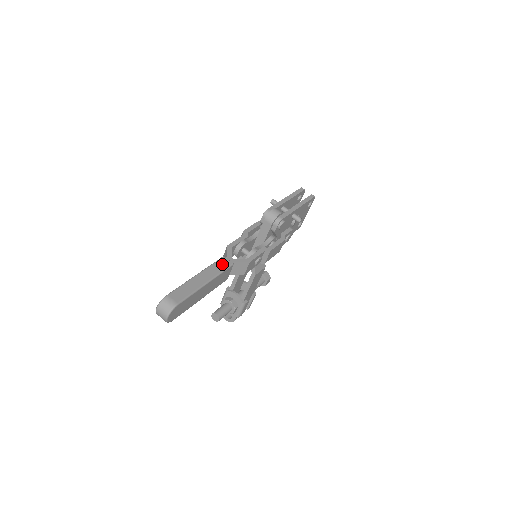
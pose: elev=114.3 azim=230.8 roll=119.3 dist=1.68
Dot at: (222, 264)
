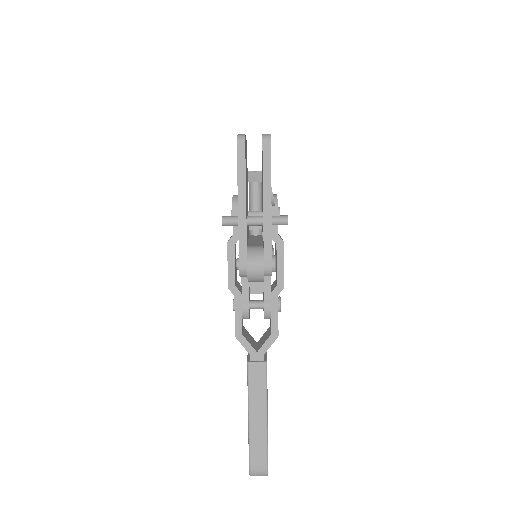
Dot at: (257, 377)
